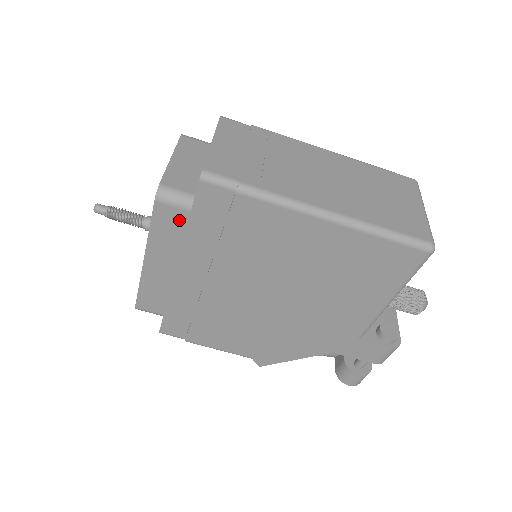
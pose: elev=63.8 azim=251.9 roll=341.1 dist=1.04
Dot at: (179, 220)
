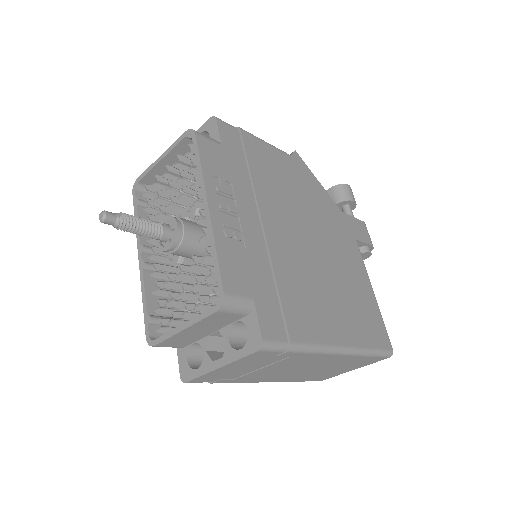
Dot at: occluded
